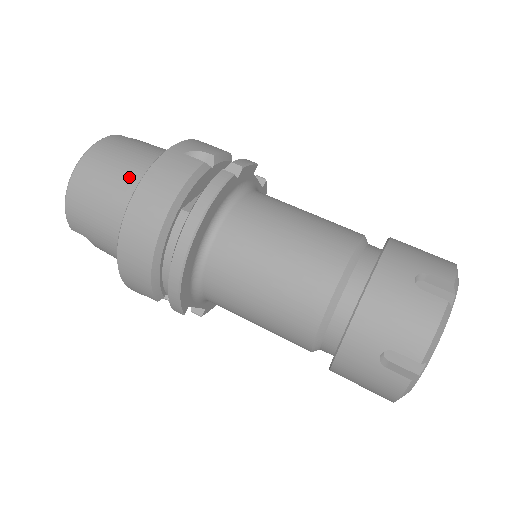
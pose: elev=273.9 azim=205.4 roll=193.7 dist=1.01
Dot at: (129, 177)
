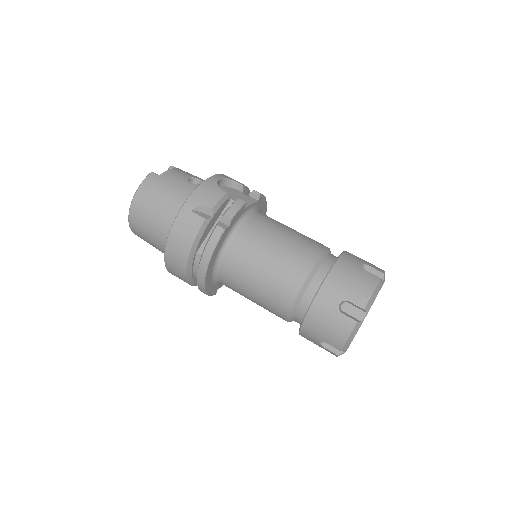
Dot at: (163, 222)
